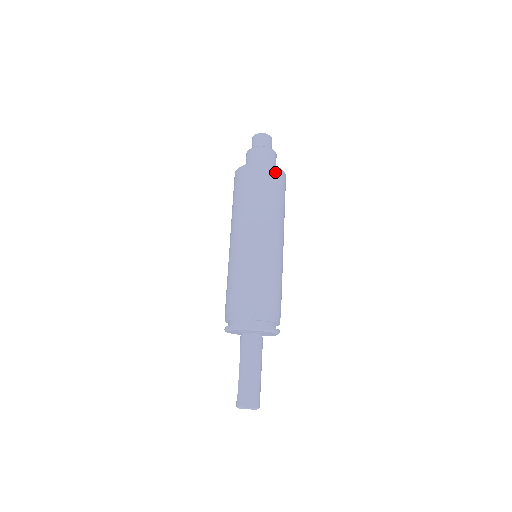
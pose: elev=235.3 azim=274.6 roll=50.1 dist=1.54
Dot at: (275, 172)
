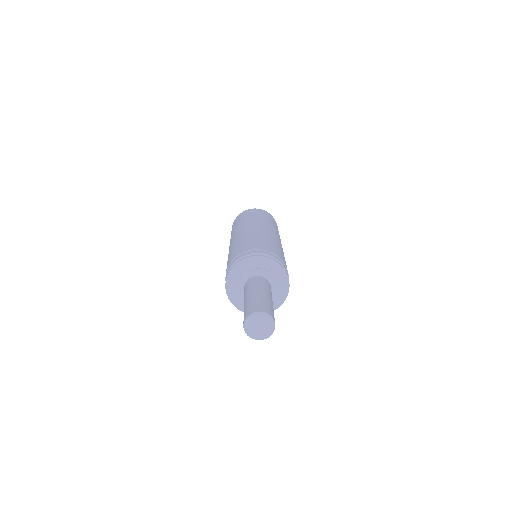
Dot at: (264, 212)
